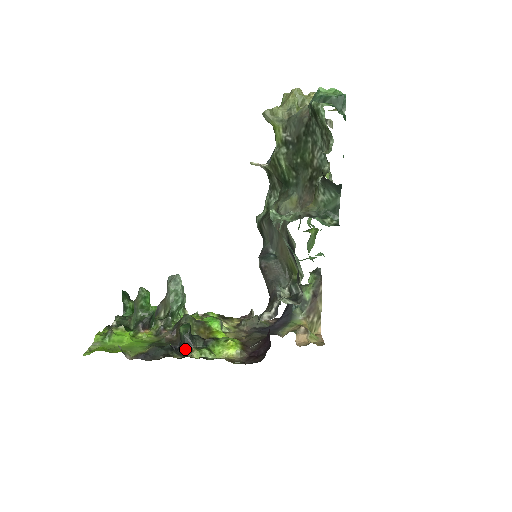
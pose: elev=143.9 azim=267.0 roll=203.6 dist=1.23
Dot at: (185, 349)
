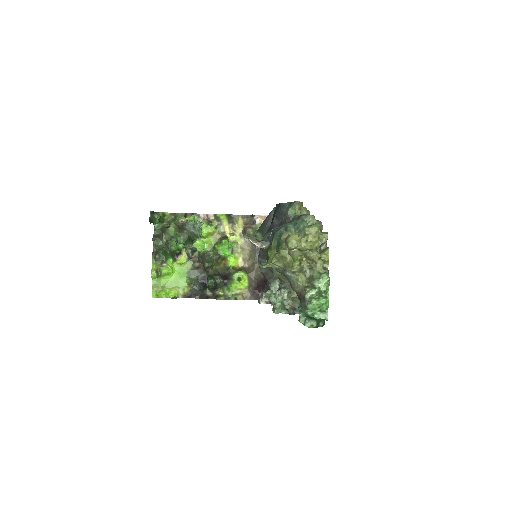
Dot at: (213, 289)
